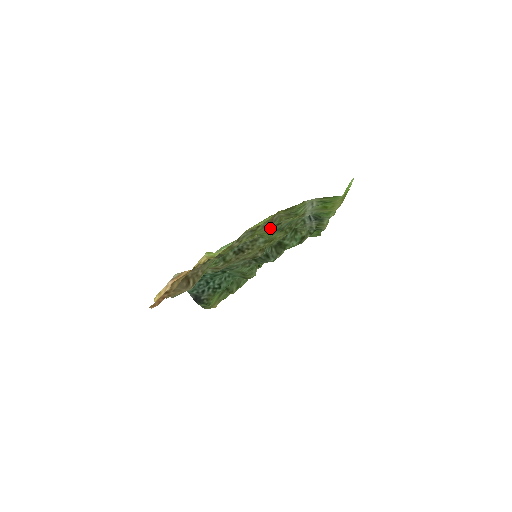
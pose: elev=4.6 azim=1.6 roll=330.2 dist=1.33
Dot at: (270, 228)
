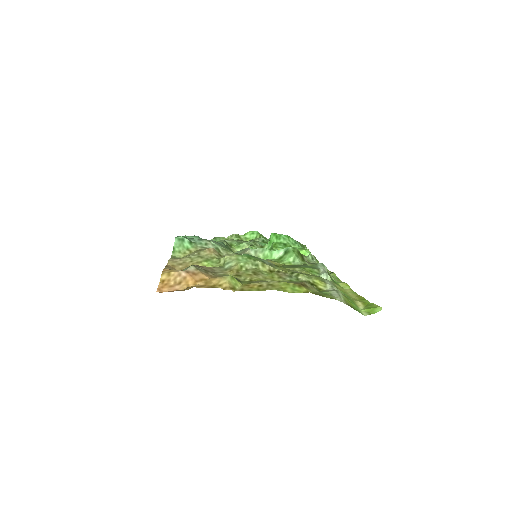
Dot at: (289, 271)
